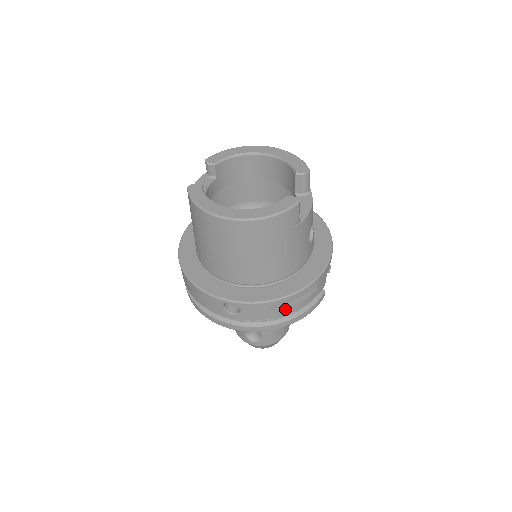
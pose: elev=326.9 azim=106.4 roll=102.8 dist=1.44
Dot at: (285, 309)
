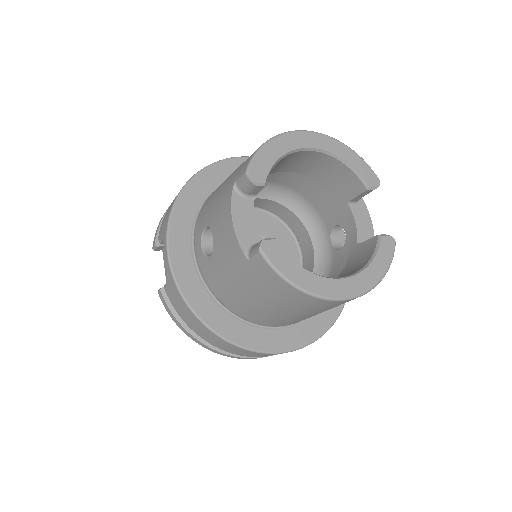
Dot at: occluded
